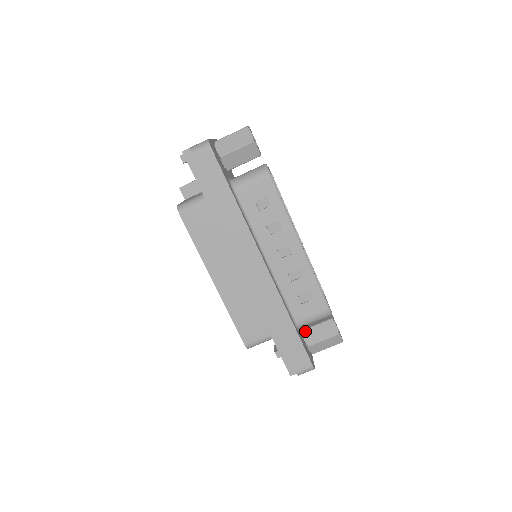
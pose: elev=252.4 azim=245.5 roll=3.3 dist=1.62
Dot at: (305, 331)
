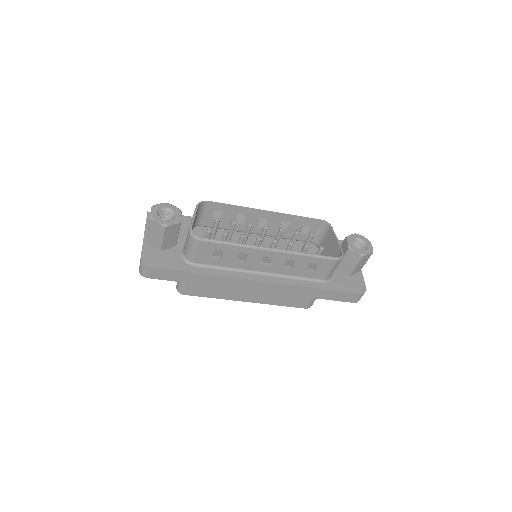
Dot at: (338, 267)
